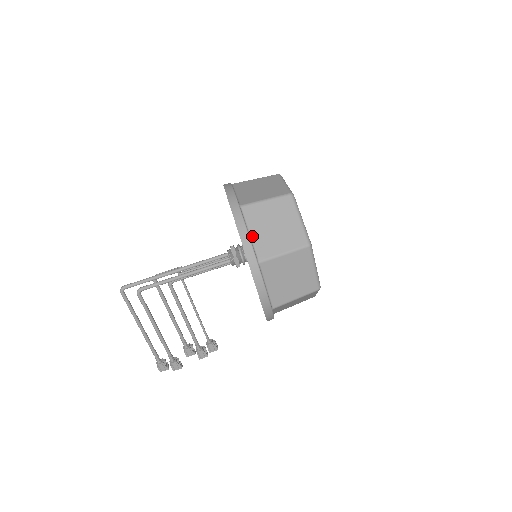
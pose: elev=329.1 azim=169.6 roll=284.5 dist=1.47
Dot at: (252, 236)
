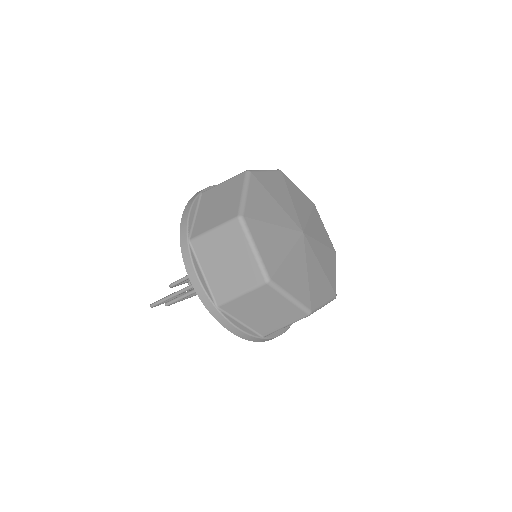
Dot at: (245, 323)
